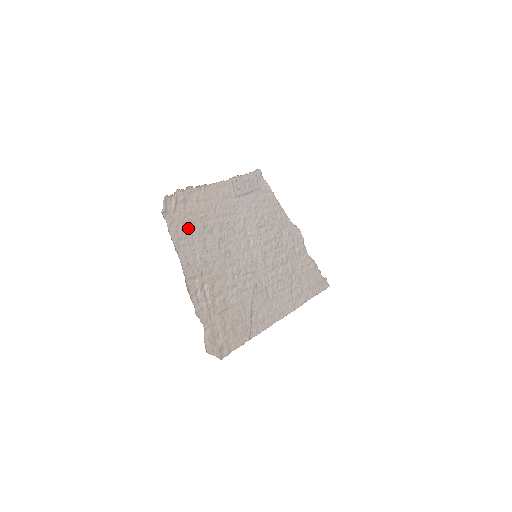
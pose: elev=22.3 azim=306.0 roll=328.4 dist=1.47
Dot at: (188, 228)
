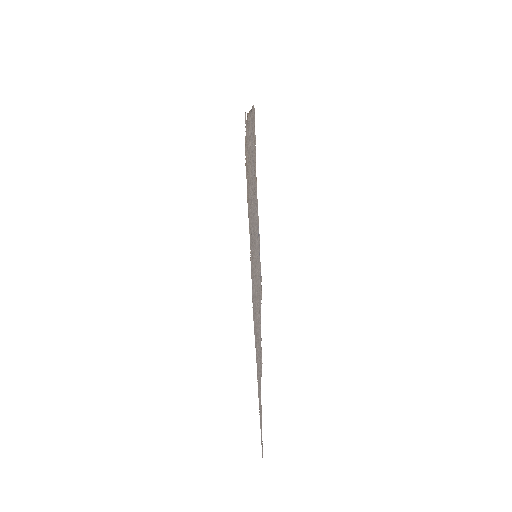
Dot at: (253, 138)
